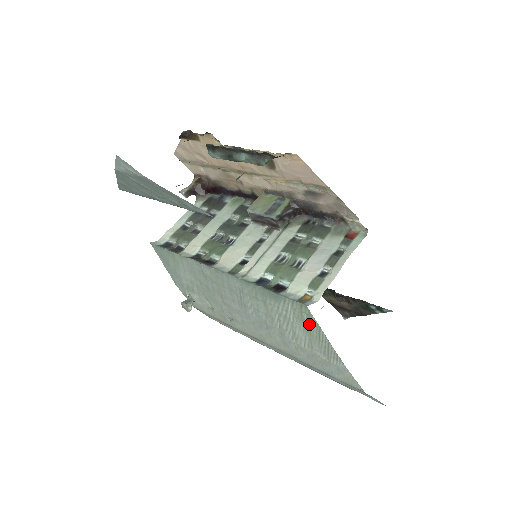
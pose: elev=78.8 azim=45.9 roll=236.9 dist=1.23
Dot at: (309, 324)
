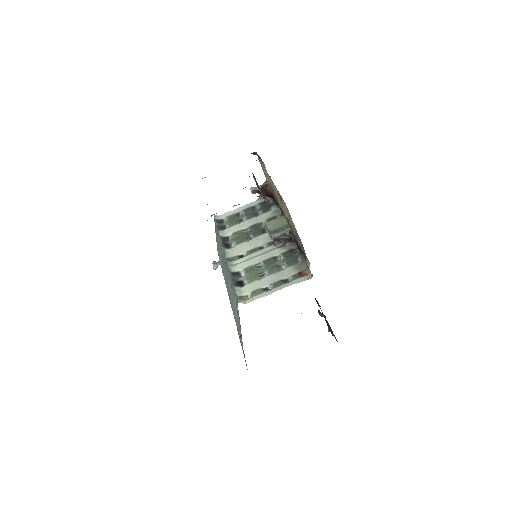
Dot at: (238, 314)
